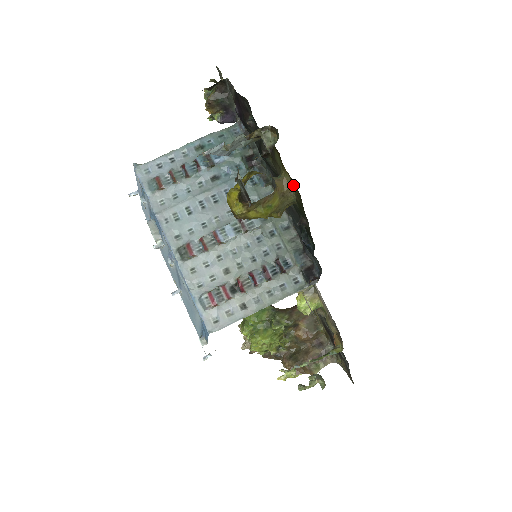
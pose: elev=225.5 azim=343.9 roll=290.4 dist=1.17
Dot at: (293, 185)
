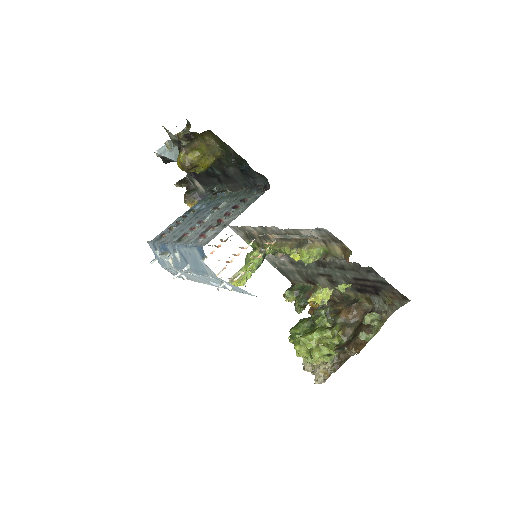
Dot at: (210, 137)
